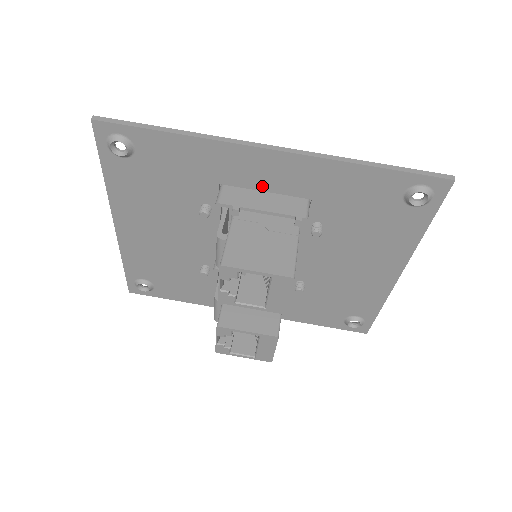
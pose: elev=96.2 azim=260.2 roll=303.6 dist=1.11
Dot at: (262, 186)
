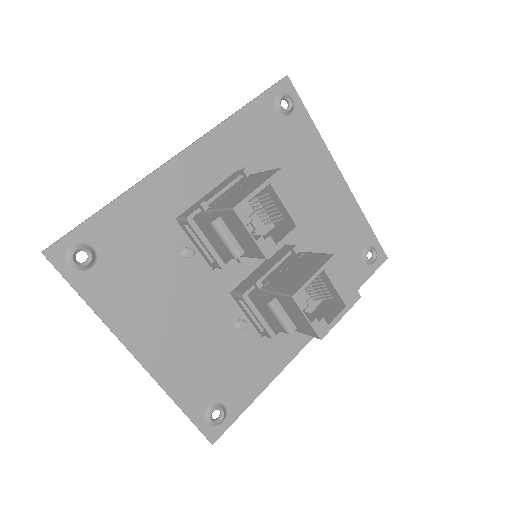
Dot at: (202, 191)
